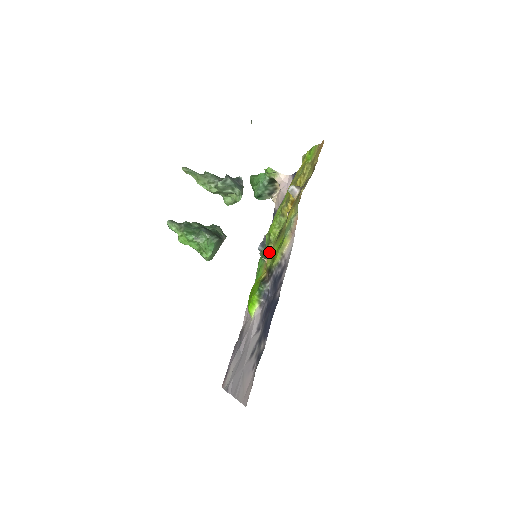
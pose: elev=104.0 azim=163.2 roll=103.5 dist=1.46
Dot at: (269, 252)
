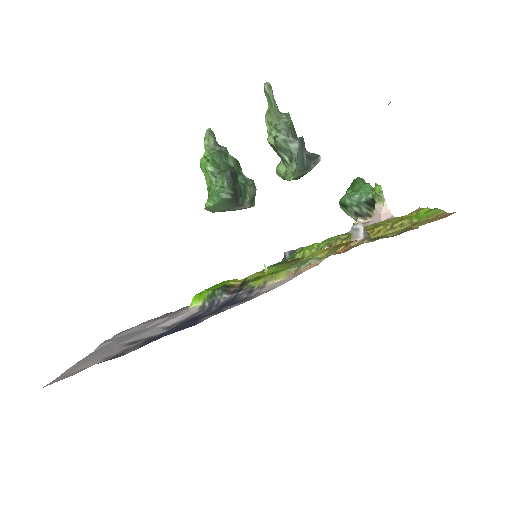
Dot at: occluded
